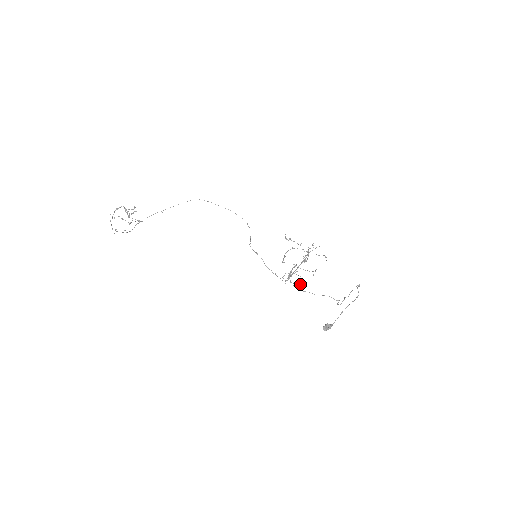
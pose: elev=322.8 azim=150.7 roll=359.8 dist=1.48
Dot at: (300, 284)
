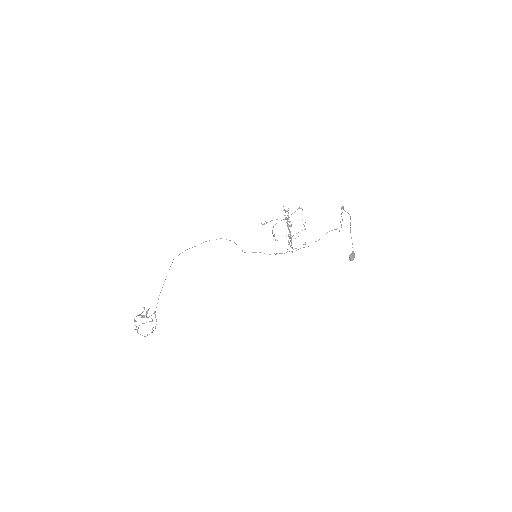
Dot at: occluded
